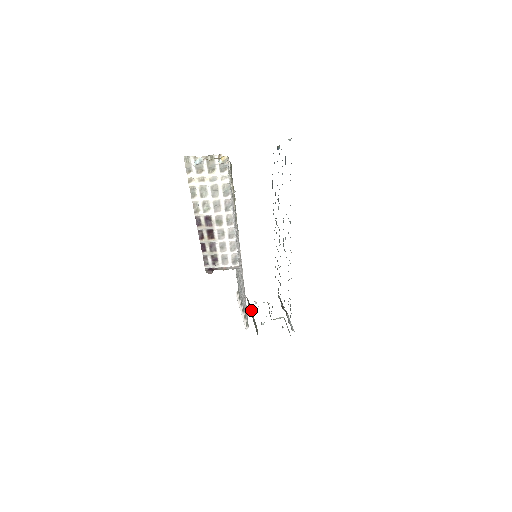
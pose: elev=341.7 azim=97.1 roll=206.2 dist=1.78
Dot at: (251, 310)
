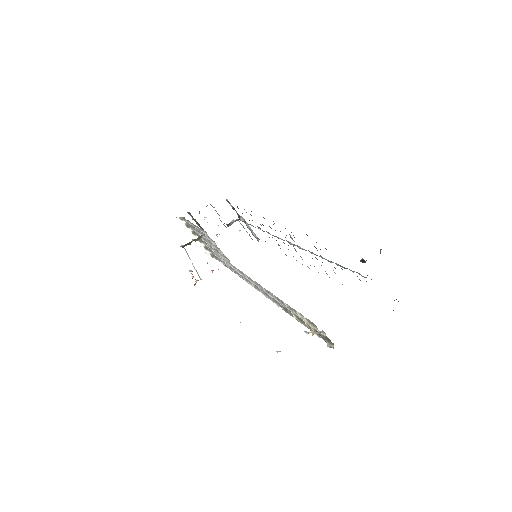
Dot at: occluded
